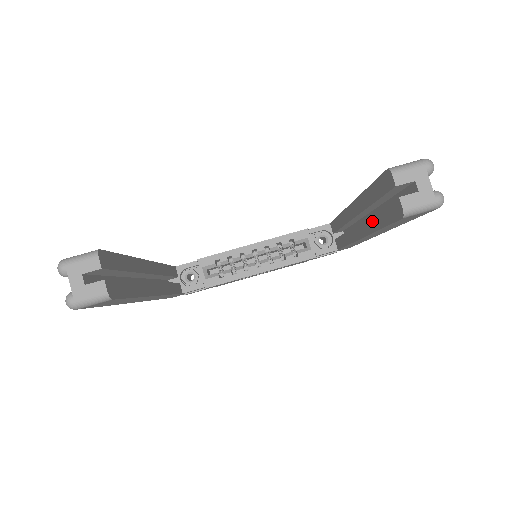
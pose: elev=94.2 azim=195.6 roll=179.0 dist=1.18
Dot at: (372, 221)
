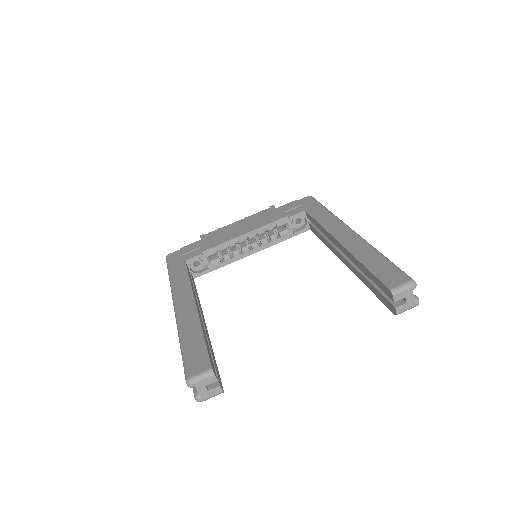
Dot at: (363, 278)
